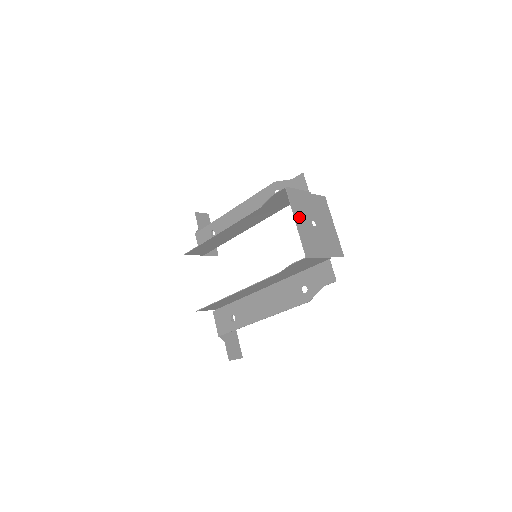
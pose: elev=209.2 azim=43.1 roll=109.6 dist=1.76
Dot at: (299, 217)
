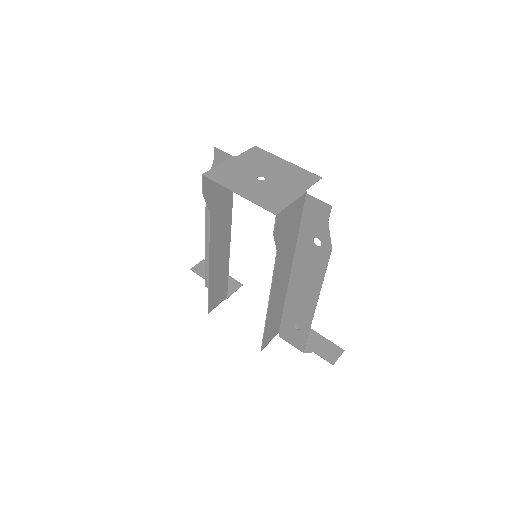
Dot at: (239, 187)
